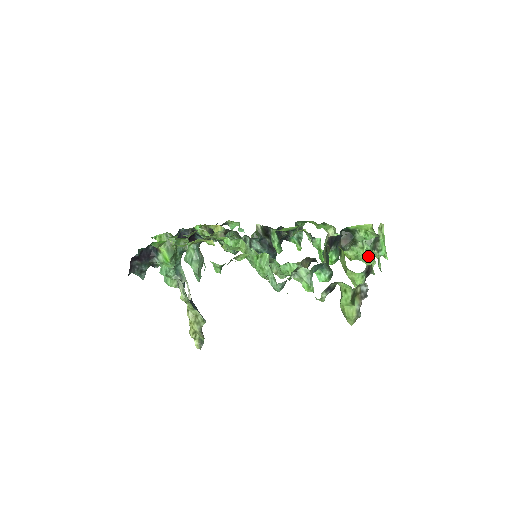
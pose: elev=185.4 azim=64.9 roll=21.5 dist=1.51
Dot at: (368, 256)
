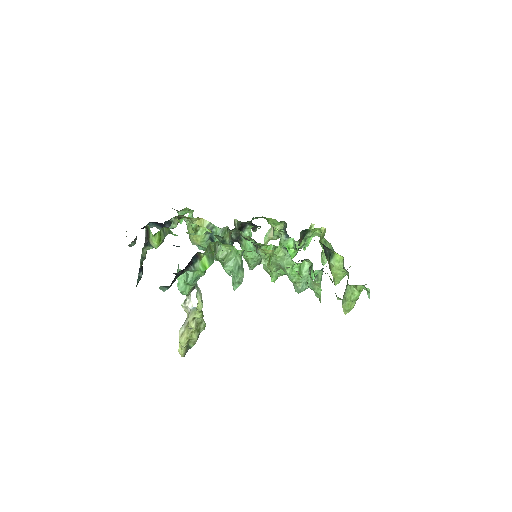
Dot at: occluded
